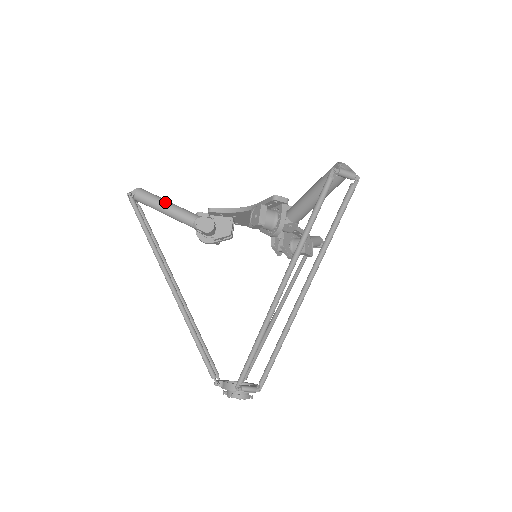
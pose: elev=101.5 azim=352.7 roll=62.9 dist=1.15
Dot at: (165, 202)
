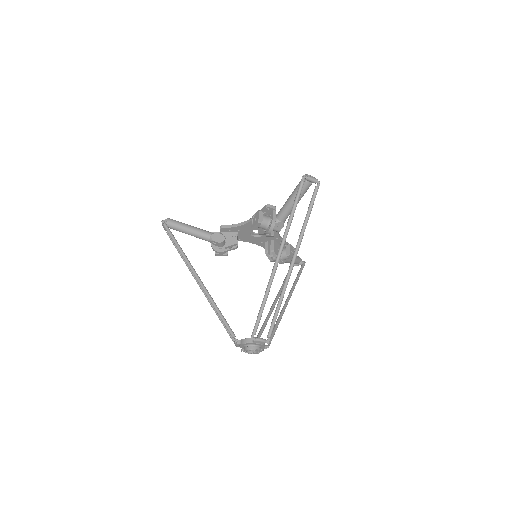
Dot at: (189, 225)
